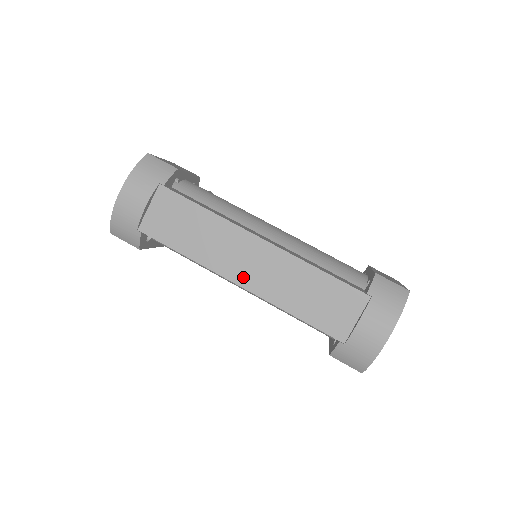
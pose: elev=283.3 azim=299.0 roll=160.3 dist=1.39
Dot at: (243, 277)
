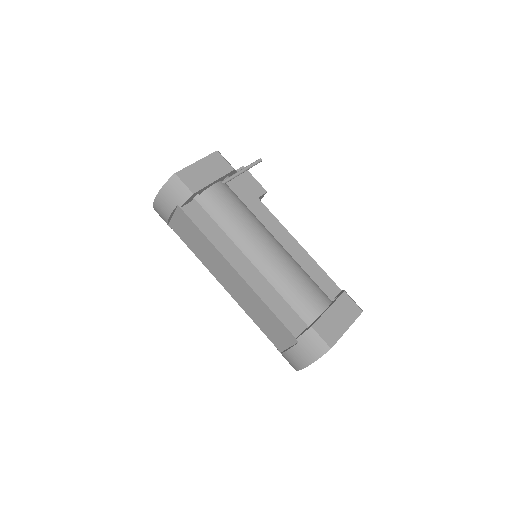
Dot at: (226, 285)
